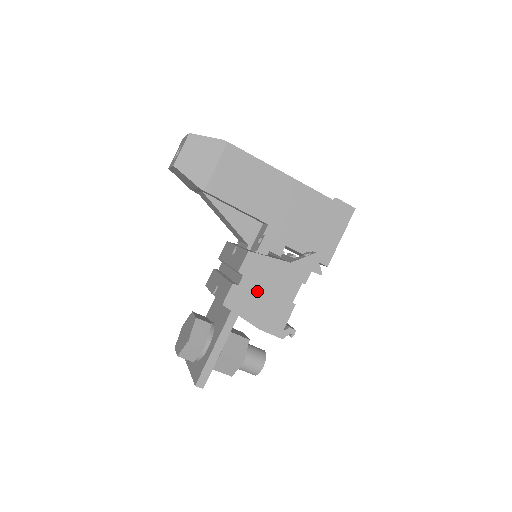
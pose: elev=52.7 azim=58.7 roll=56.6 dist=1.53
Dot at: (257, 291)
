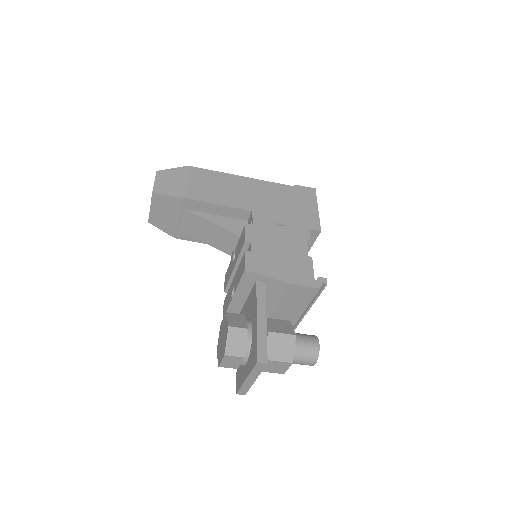
Dot at: (270, 253)
